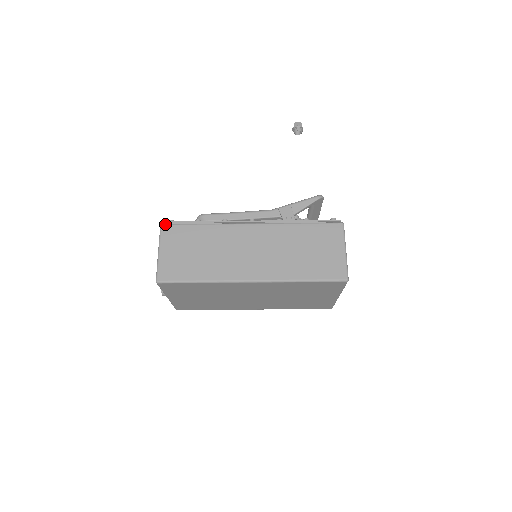
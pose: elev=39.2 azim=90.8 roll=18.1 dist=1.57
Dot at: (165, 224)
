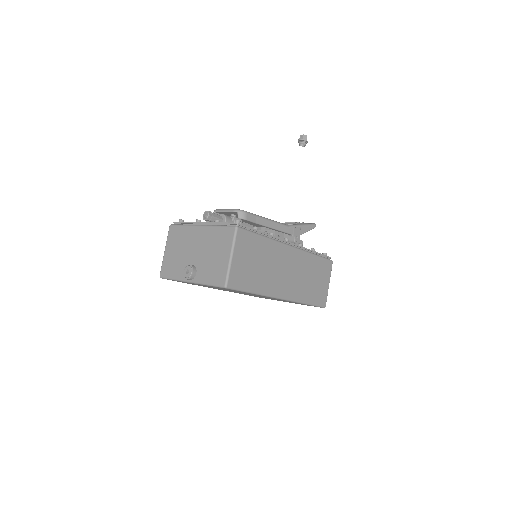
Dot at: (240, 227)
